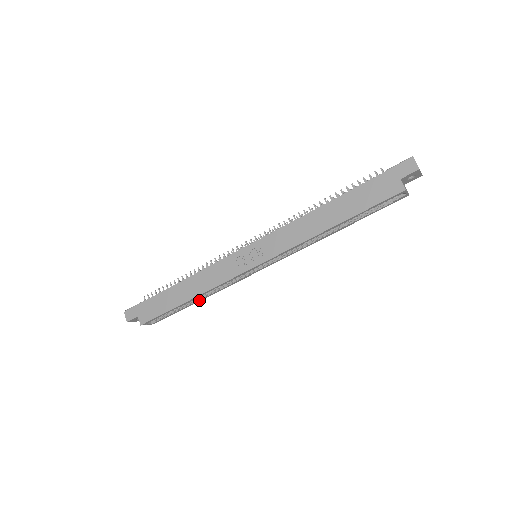
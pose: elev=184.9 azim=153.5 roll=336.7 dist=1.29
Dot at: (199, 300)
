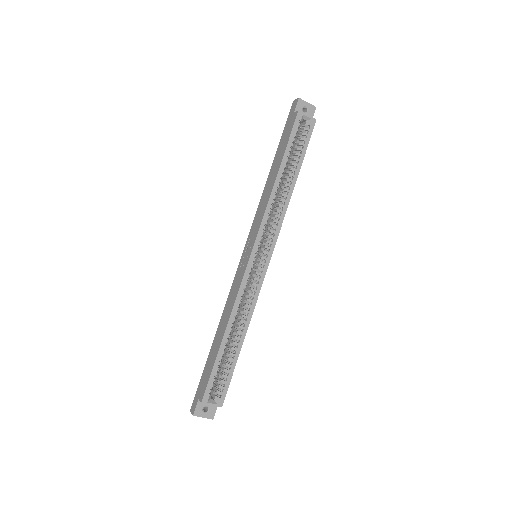
Dot at: (241, 339)
